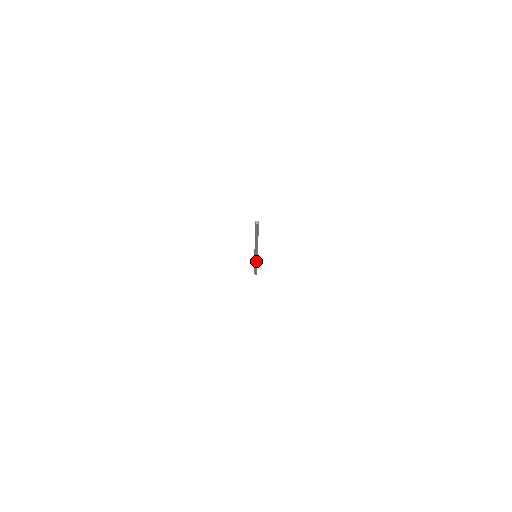
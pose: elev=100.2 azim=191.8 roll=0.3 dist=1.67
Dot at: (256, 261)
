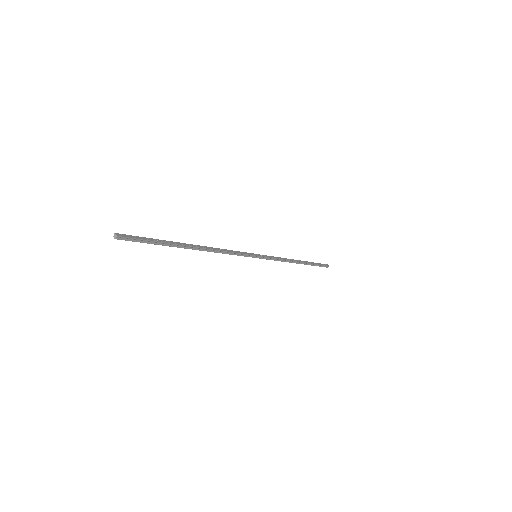
Dot at: (273, 259)
